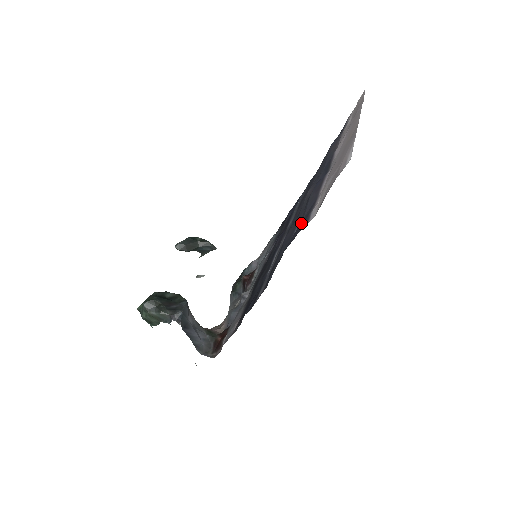
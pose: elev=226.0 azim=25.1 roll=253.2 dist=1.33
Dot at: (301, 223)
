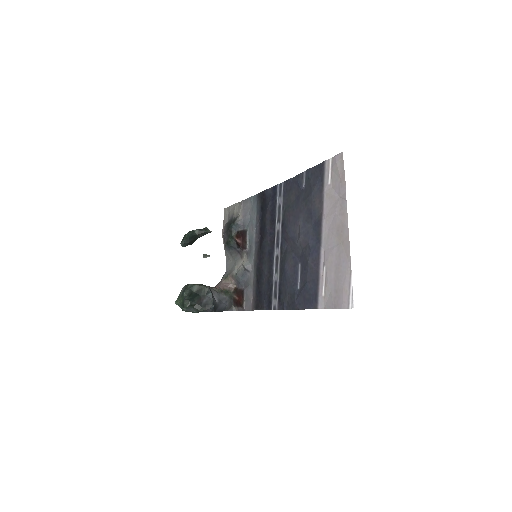
Dot at: (307, 291)
